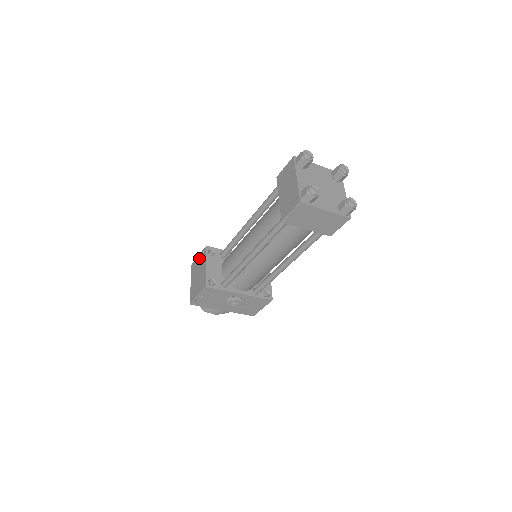
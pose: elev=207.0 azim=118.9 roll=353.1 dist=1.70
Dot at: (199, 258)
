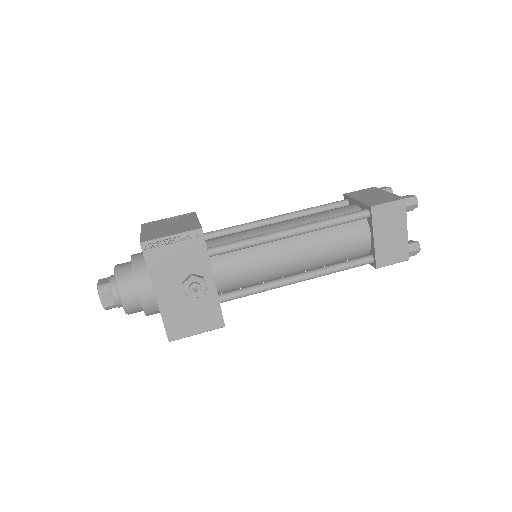
Dot at: (173, 217)
